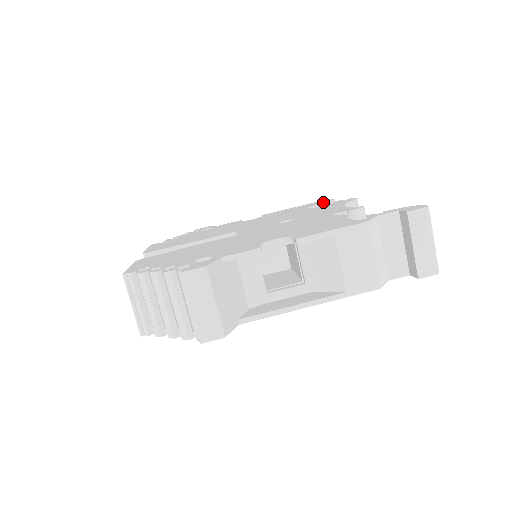
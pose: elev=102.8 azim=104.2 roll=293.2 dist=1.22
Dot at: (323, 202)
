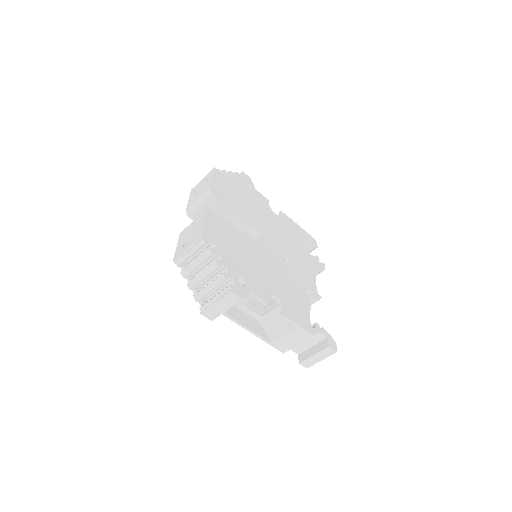
Dot at: (312, 243)
